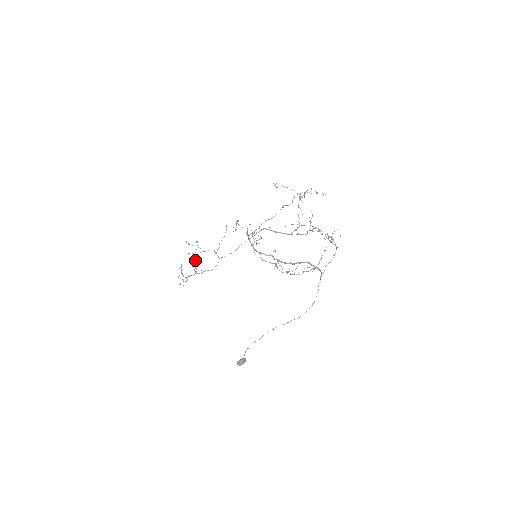
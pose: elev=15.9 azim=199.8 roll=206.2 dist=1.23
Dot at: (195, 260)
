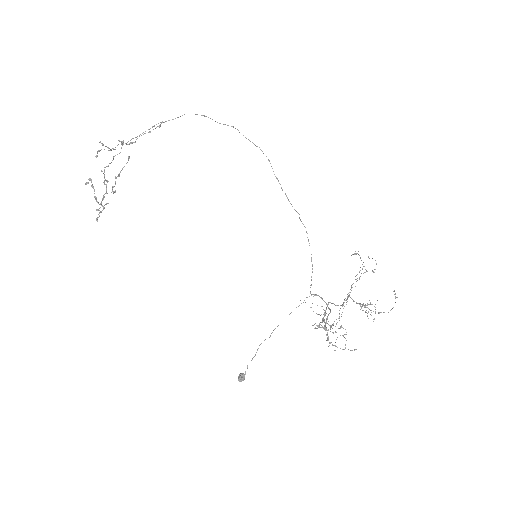
Dot at: (116, 178)
